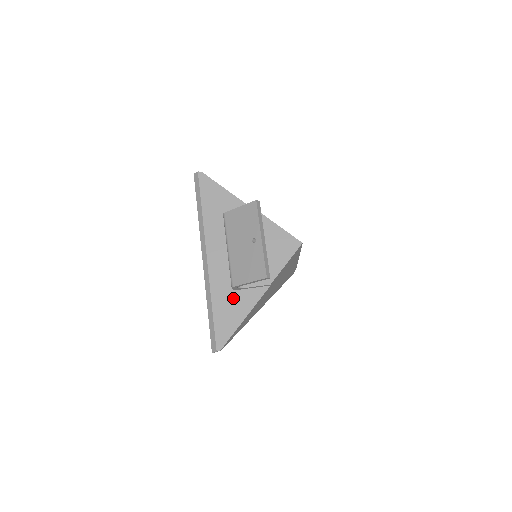
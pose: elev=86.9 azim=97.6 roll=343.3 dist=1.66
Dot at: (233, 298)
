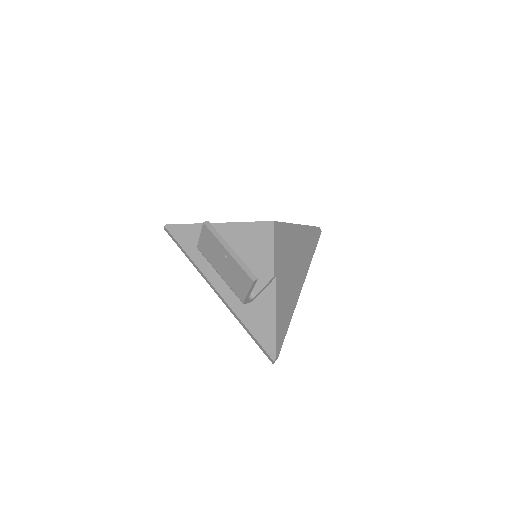
Dot at: (256, 309)
